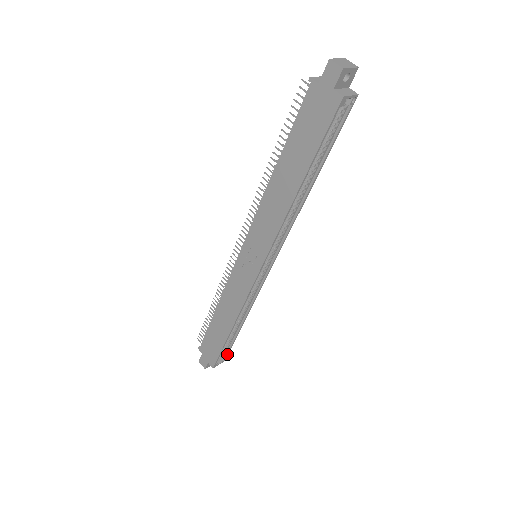
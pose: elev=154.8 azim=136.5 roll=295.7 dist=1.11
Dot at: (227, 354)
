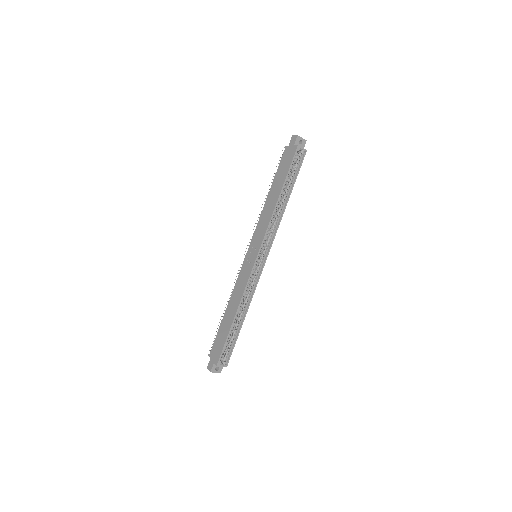
Dot at: (229, 357)
